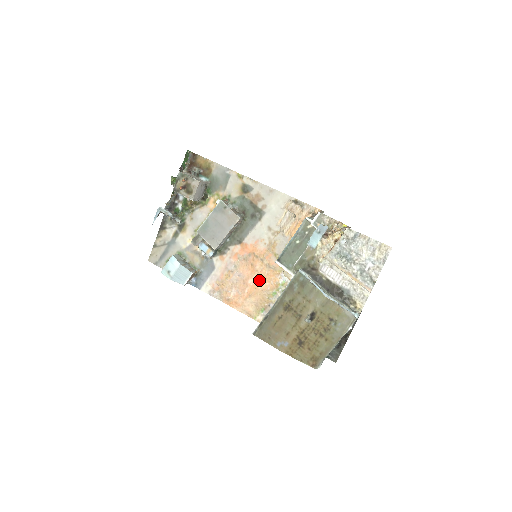
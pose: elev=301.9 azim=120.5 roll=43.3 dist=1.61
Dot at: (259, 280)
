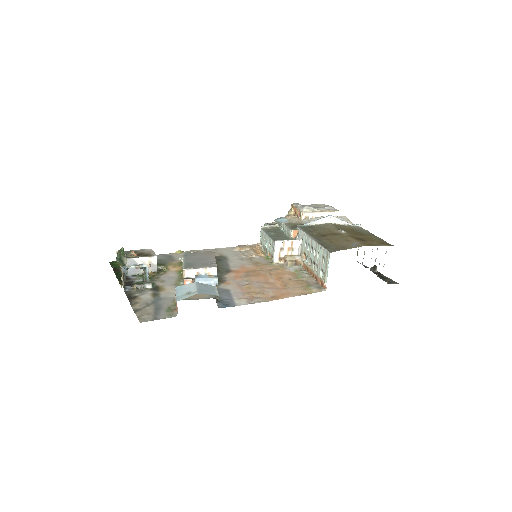
Dot at: (277, 277)
